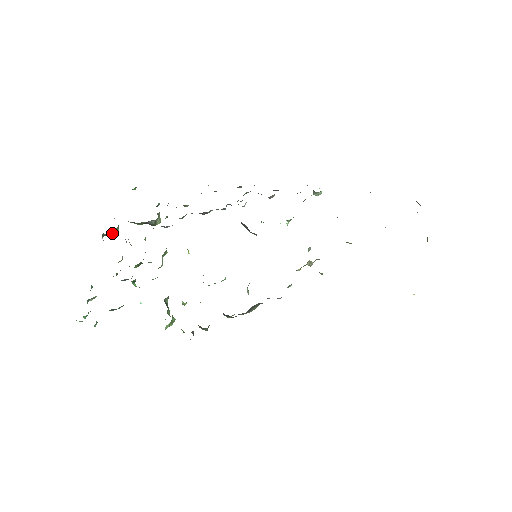
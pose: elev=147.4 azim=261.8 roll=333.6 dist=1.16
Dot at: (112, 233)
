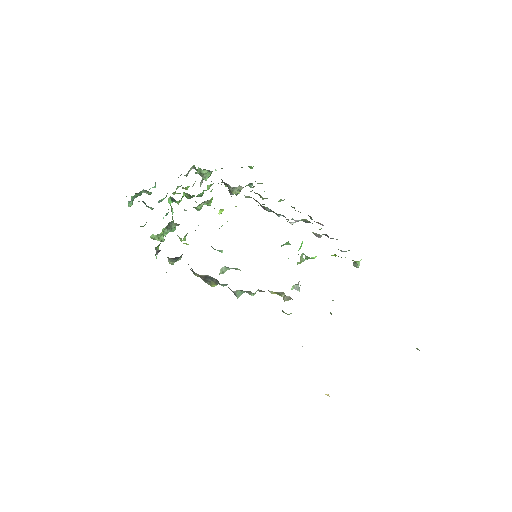
Dot at: (200, 170)
